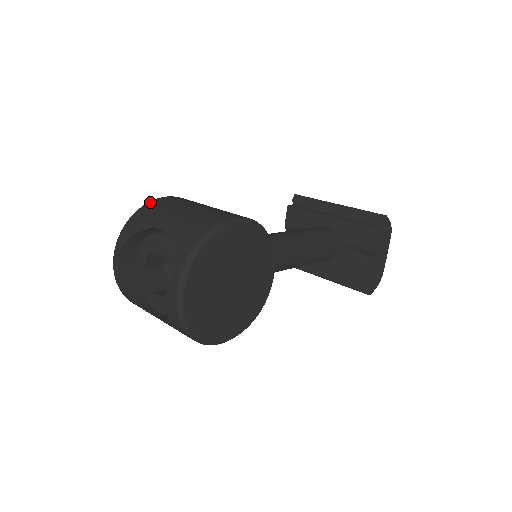
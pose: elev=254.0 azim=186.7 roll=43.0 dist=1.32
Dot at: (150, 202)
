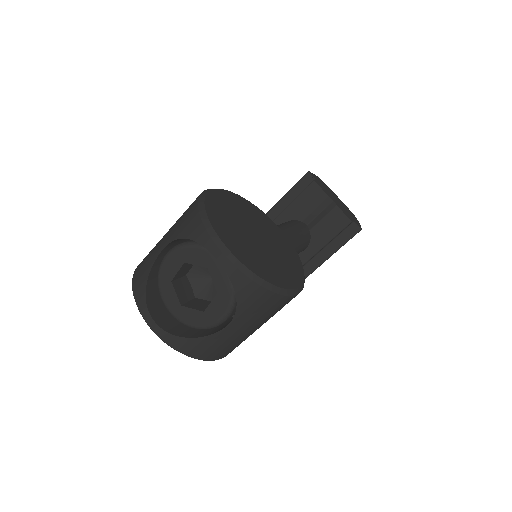
Dot at: (137, 266)
